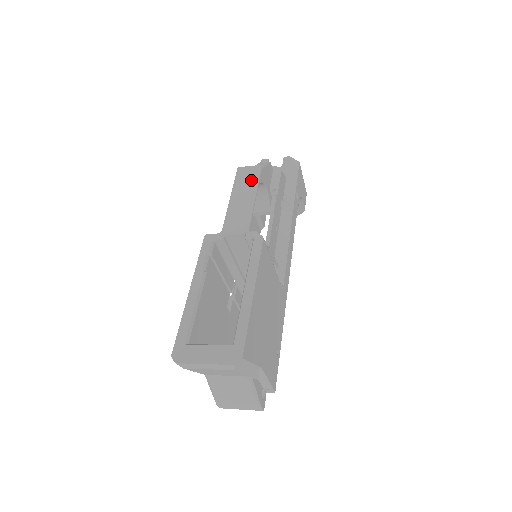
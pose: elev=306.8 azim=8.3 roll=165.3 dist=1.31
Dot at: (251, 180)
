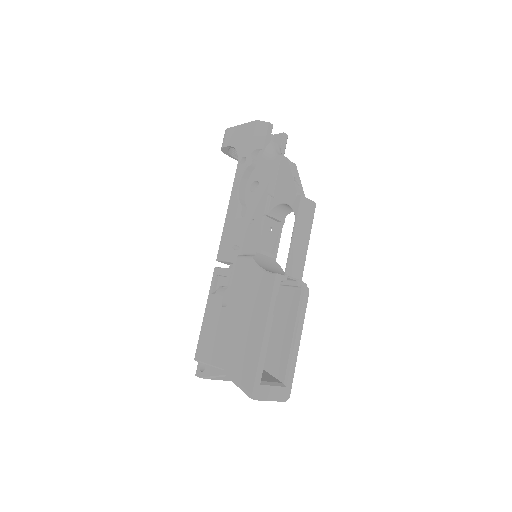
Dot at: (309, 220)
